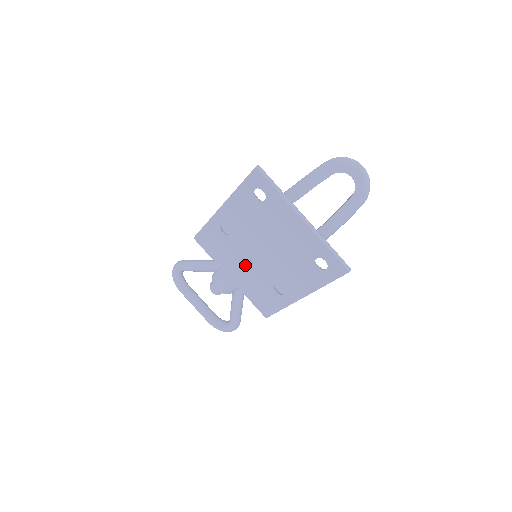
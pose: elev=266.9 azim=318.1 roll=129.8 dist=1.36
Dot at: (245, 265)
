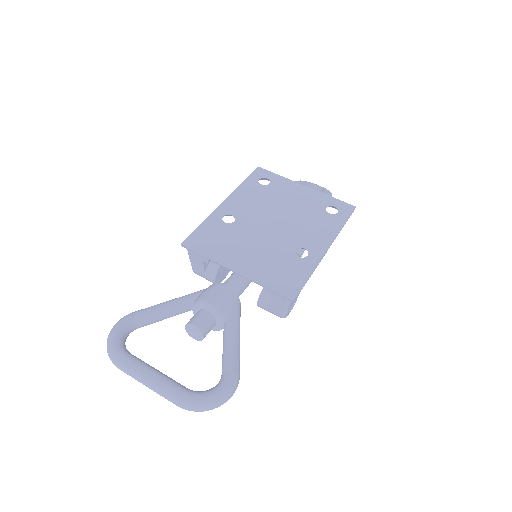
Dot at: (256, 244)
